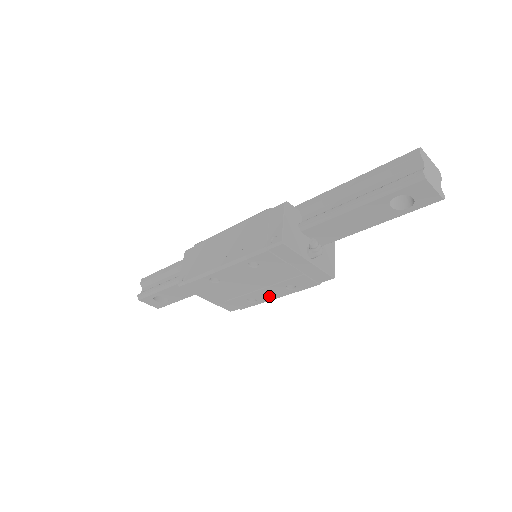
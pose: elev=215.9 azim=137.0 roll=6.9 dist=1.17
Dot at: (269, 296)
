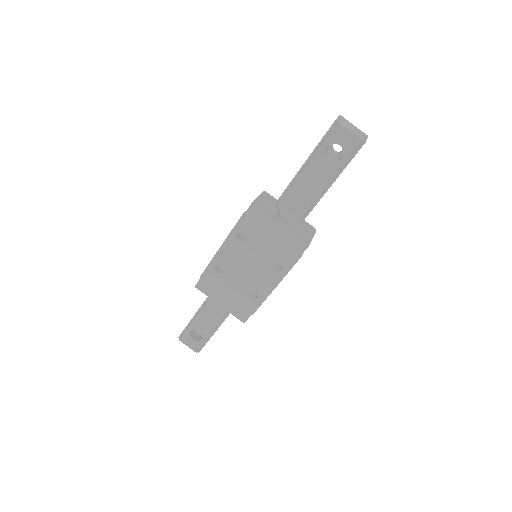
Dot at: (266, 286)
